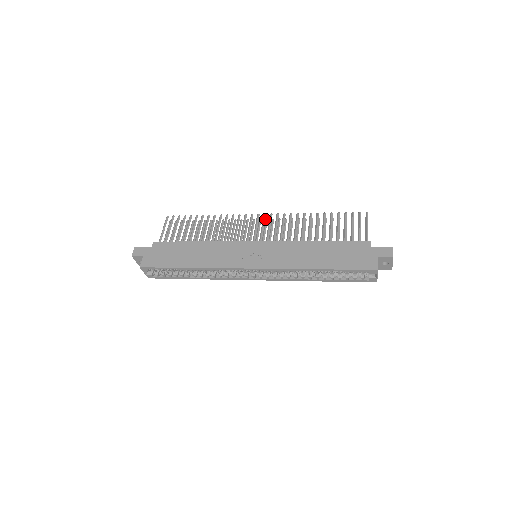
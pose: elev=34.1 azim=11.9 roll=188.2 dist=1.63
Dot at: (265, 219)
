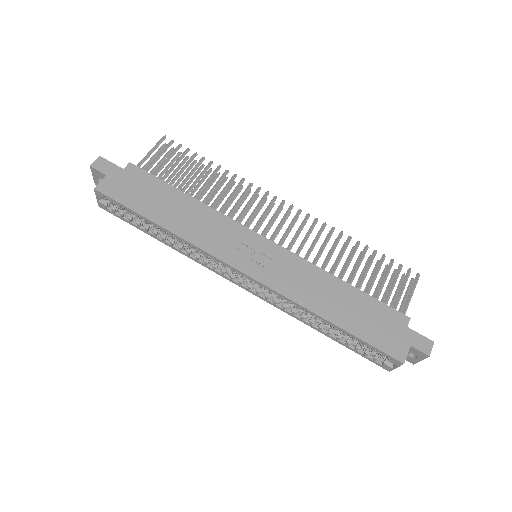
Dot at: occluded
